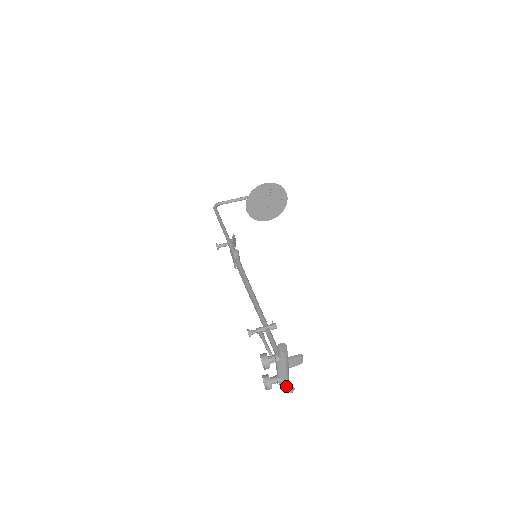
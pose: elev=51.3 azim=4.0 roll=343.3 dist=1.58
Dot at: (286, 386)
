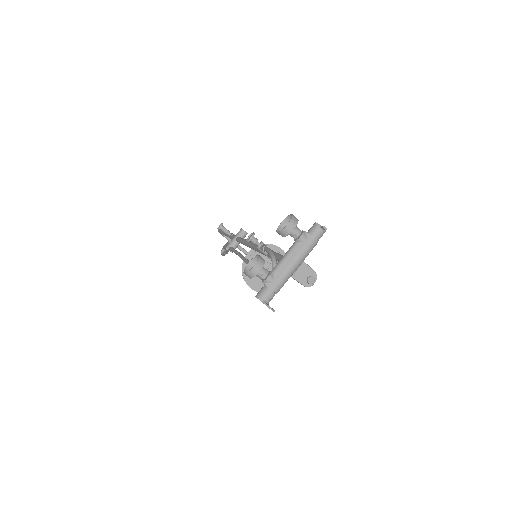
Dot at: (268, 297)
